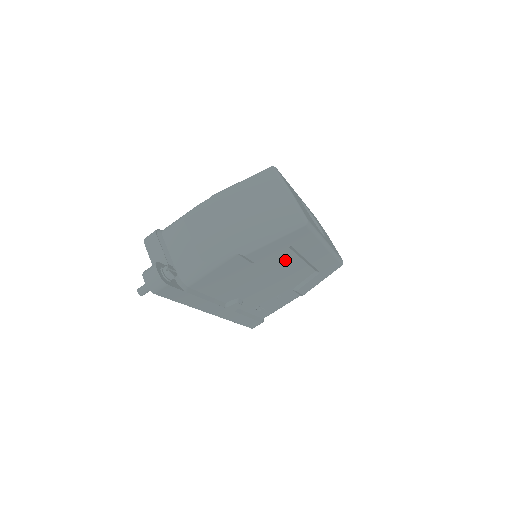
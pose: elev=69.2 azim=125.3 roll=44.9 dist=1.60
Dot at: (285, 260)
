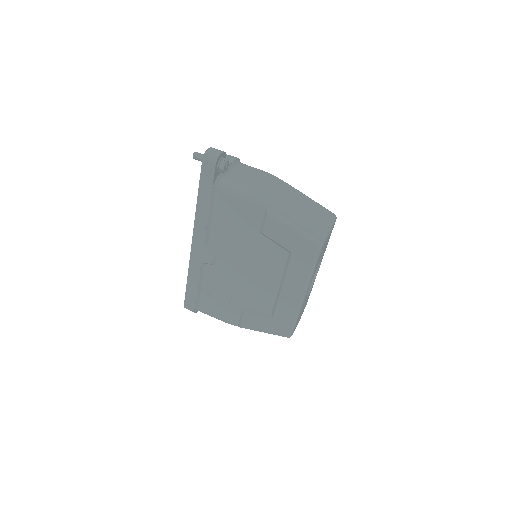
Dot at: (273, 265)
